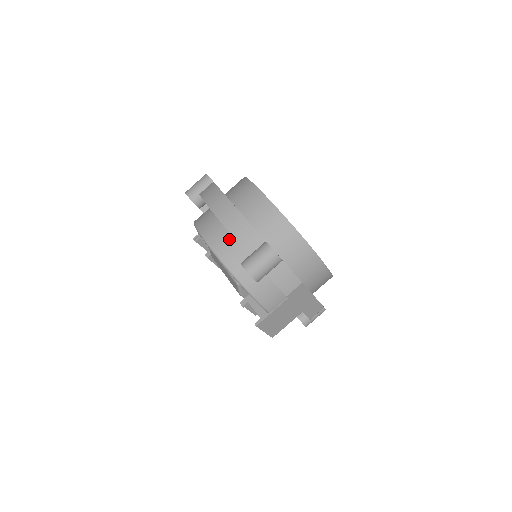
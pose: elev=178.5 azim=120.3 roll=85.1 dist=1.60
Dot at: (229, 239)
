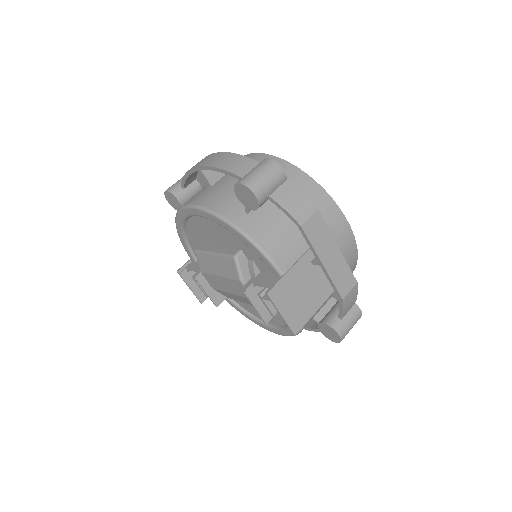
Dot at: (217, 191)
